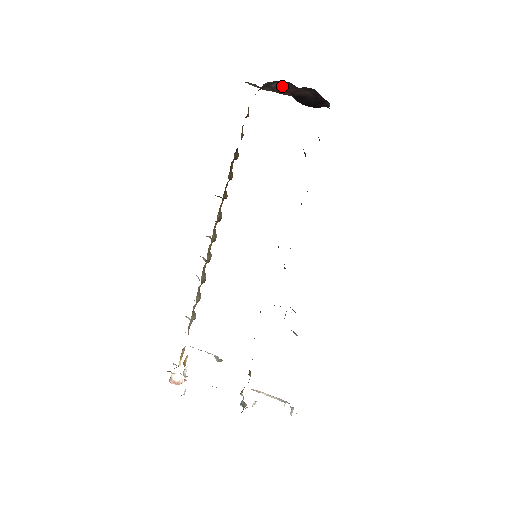
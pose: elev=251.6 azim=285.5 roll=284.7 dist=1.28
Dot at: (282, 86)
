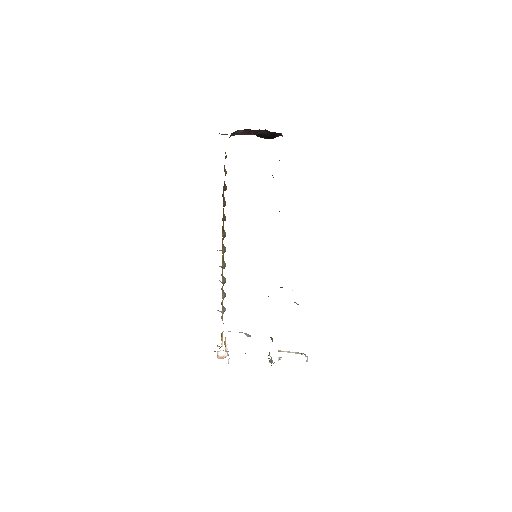
Dot at: (244, 131)
